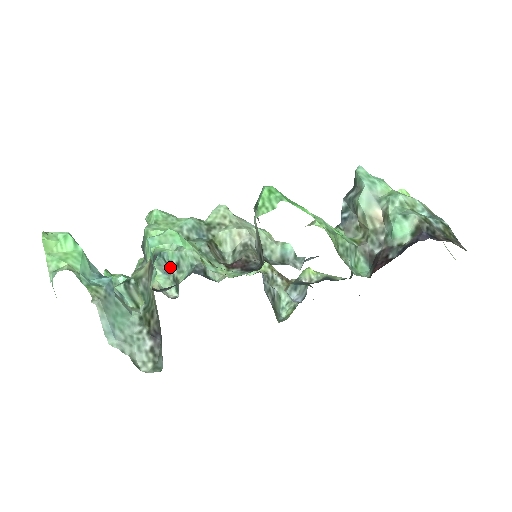
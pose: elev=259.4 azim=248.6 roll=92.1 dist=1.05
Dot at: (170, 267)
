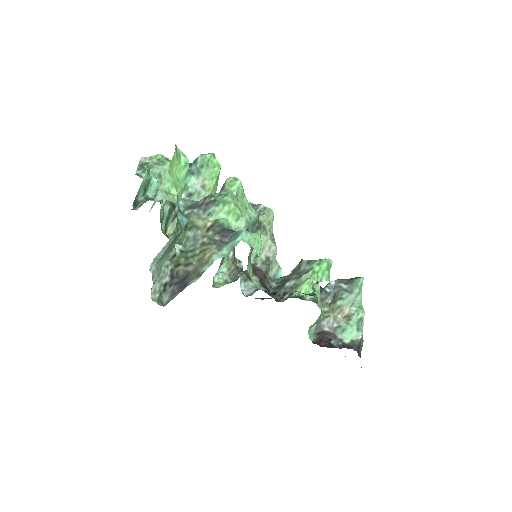
Dot at: occluded
